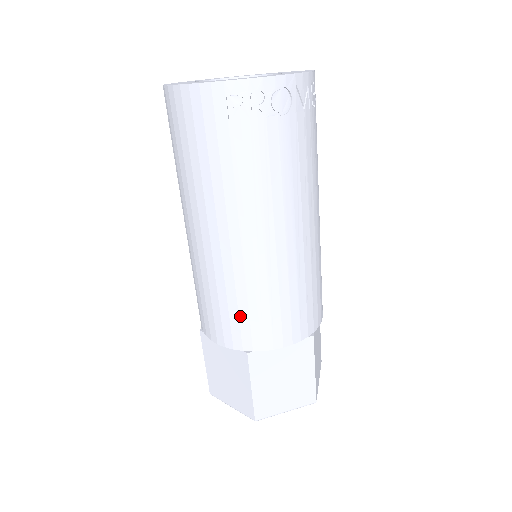
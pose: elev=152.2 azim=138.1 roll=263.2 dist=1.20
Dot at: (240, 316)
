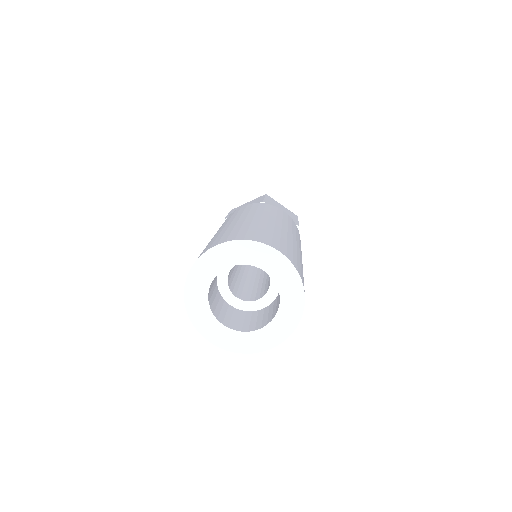
Dot at: occluded
